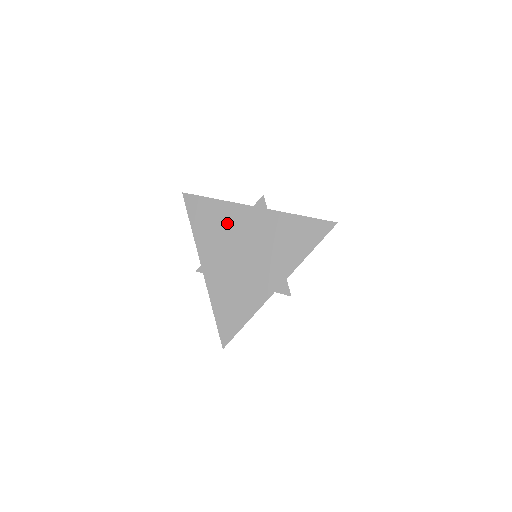
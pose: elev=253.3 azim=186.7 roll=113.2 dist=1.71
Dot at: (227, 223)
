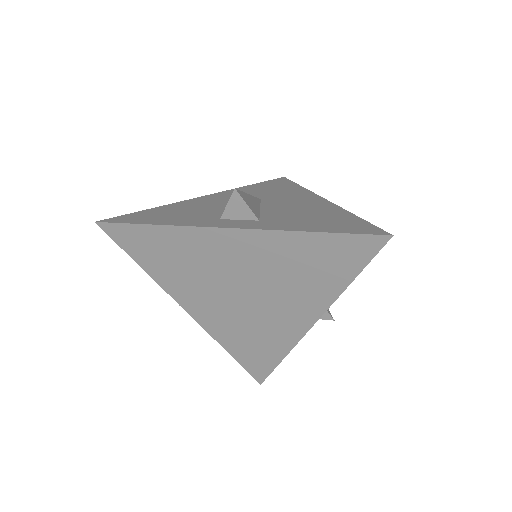
Dot at: (195, 256)
